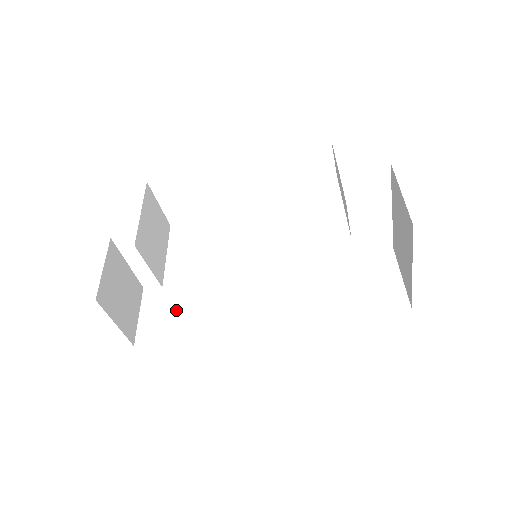
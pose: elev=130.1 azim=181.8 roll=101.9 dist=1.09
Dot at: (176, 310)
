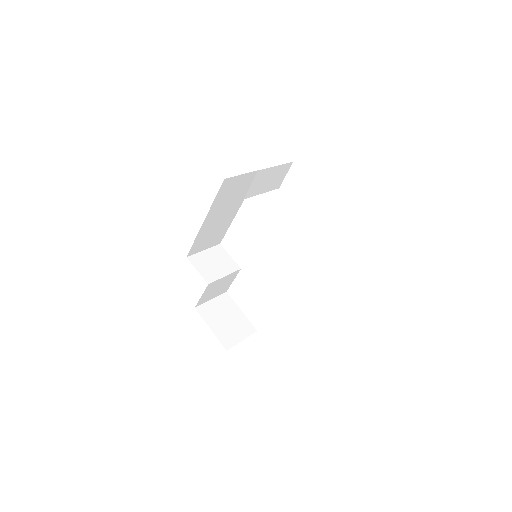
Dot at: occluded
